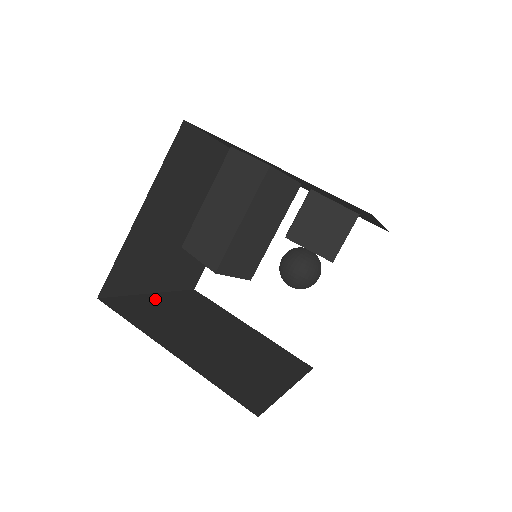
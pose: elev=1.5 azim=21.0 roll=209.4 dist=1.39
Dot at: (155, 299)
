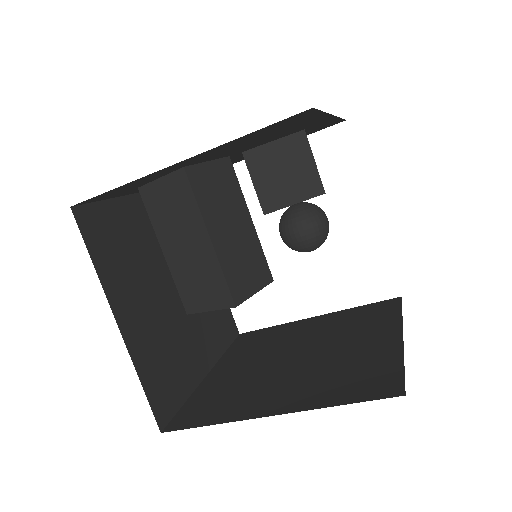
Dot at: (213, 378)
